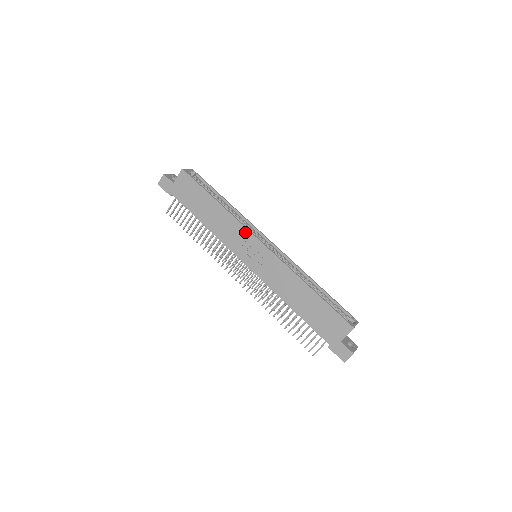
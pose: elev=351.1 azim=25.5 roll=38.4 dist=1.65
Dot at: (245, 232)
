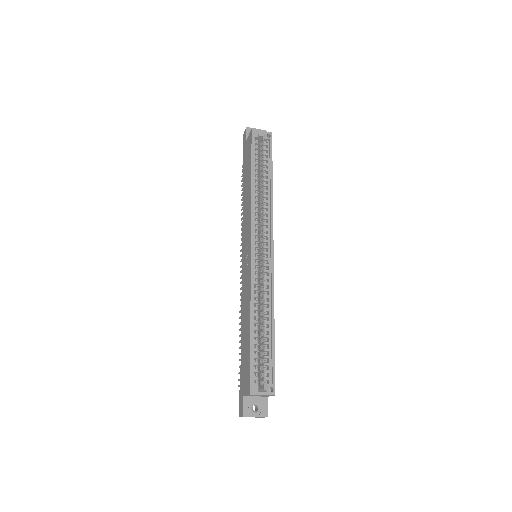
Dot at: (250, 226)
